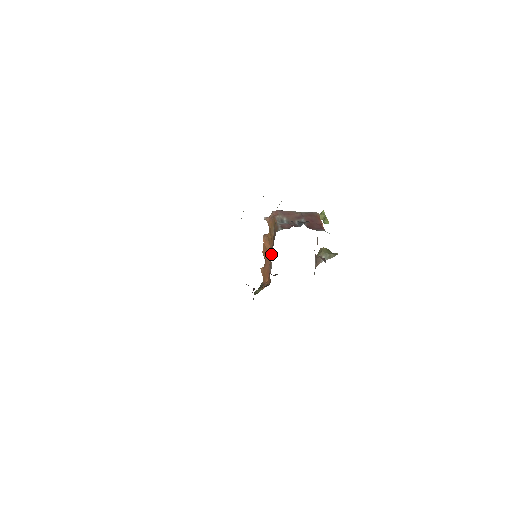
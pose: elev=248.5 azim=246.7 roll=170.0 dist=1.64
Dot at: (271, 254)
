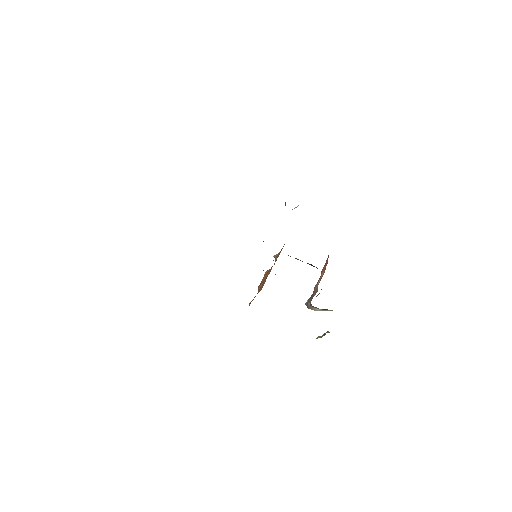
Dot at: occluded
